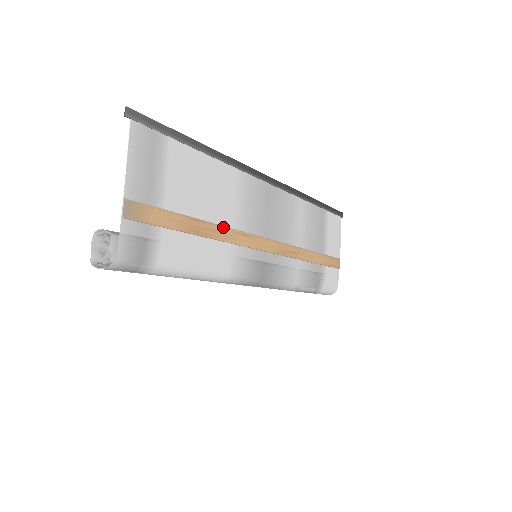
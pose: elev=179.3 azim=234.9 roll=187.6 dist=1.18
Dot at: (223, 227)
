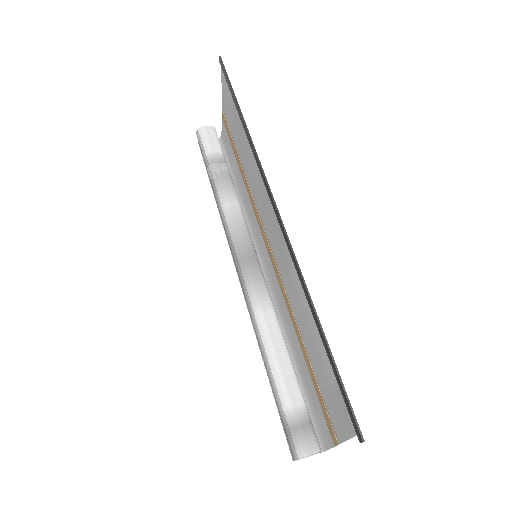
Dot at: (294, 313)
